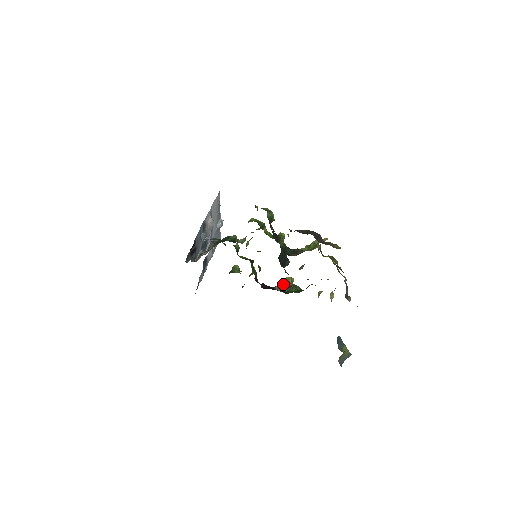
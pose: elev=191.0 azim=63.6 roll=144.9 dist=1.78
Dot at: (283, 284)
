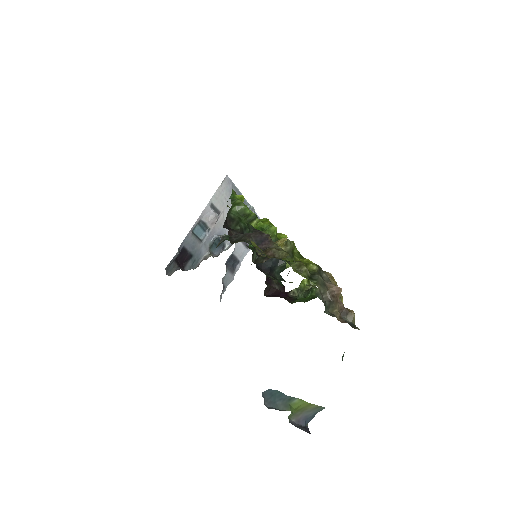
Dot at: (301, 287)
